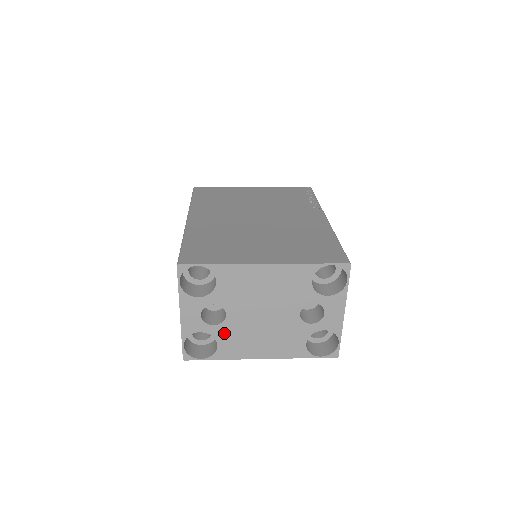
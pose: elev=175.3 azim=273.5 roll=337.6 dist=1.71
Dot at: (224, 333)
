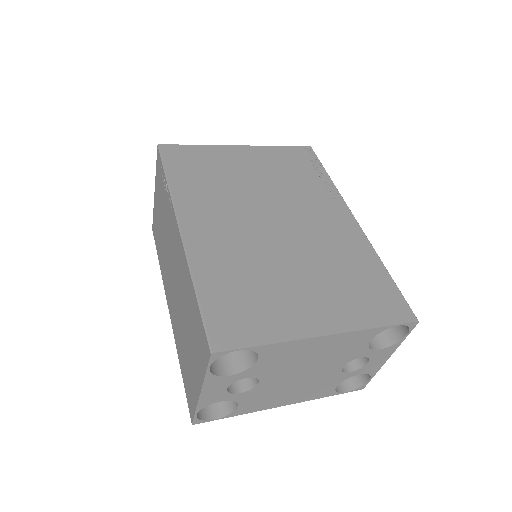
Dot at: (250, 396)
